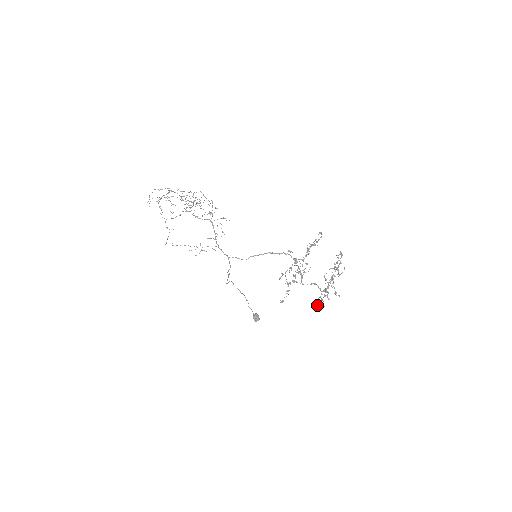
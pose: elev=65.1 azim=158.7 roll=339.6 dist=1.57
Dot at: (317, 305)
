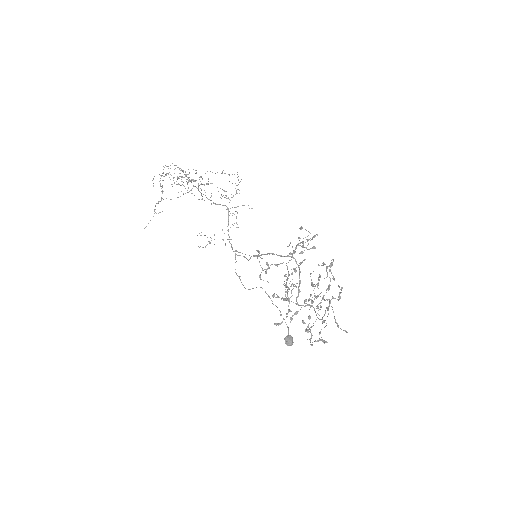
Dot at: occluded
